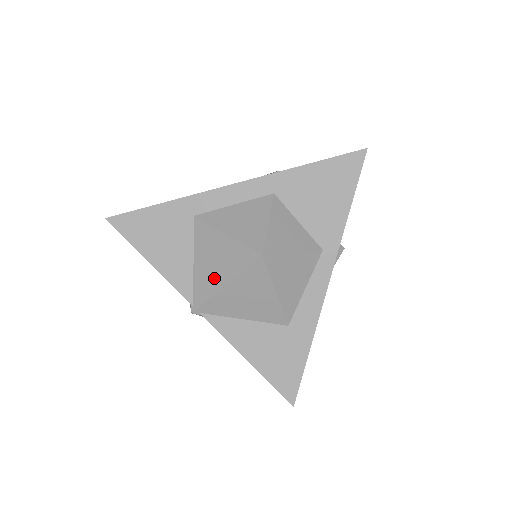
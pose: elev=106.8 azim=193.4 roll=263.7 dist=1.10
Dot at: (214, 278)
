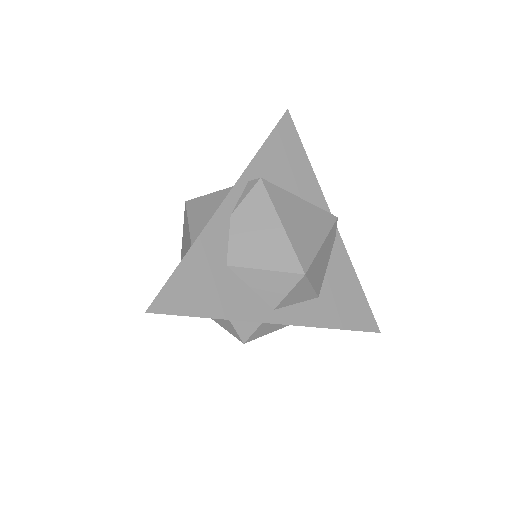
Dot at: occluded
